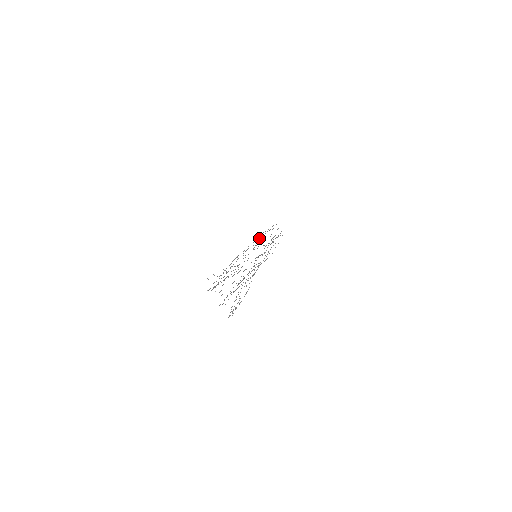
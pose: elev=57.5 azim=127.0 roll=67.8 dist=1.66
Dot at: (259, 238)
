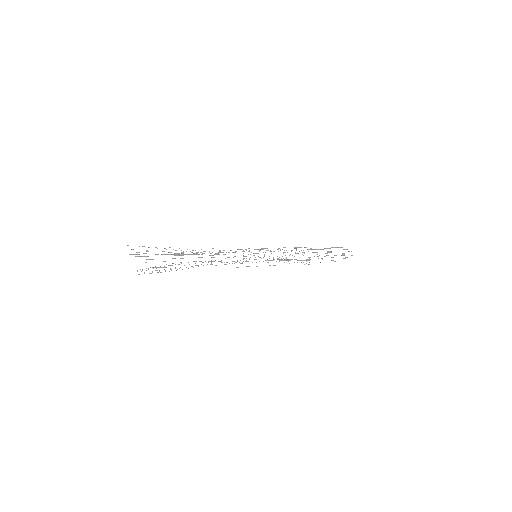
Dot at: occluded
